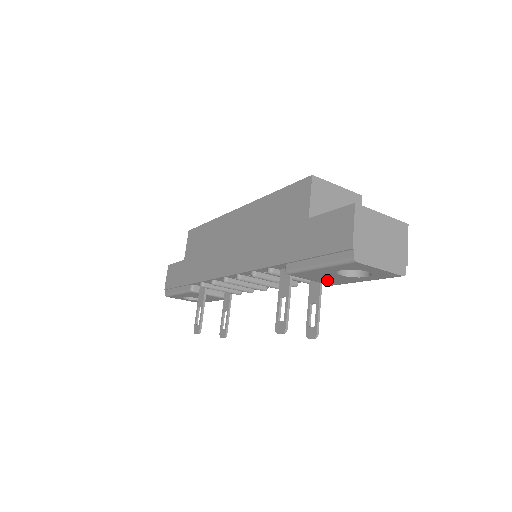
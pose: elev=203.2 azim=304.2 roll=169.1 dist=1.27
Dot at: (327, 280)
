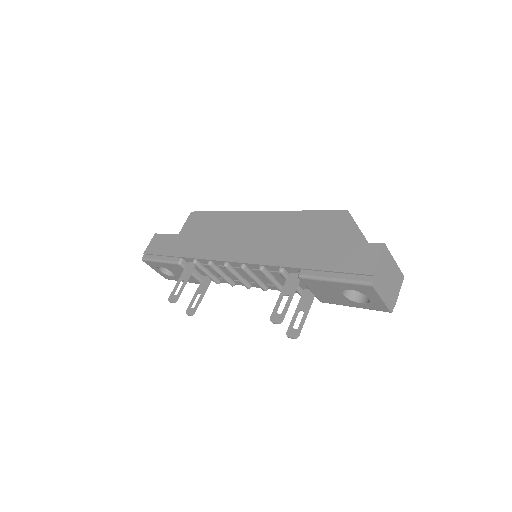
Dot at: (325, 295)
